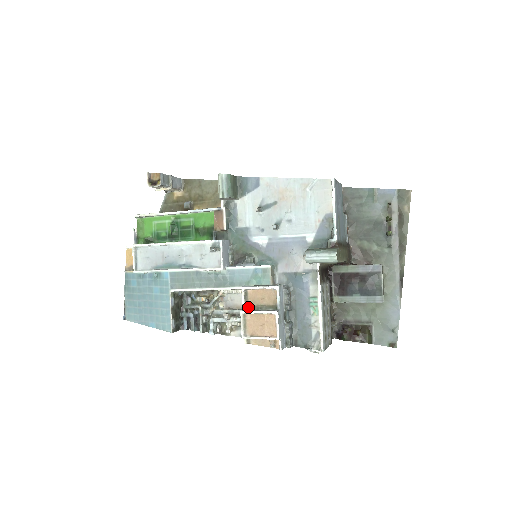
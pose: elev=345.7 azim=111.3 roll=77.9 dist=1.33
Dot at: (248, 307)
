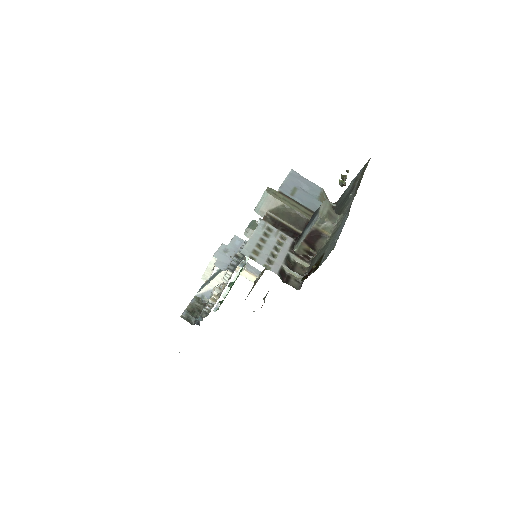
Dot at: occluded
